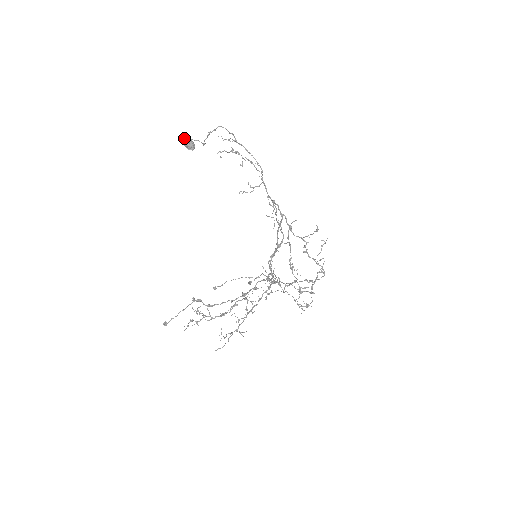
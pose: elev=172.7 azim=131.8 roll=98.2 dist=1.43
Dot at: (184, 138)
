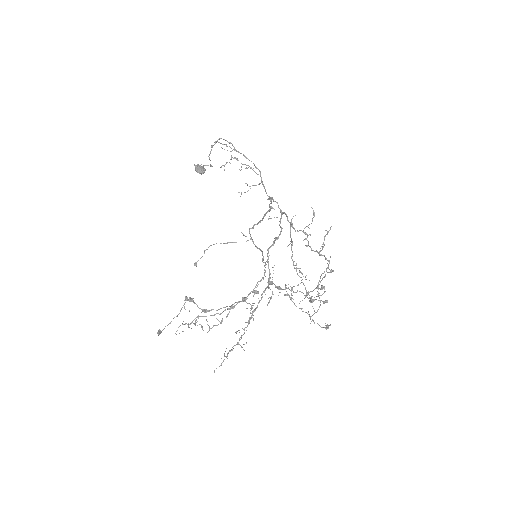
Dot at: (196, 165)
